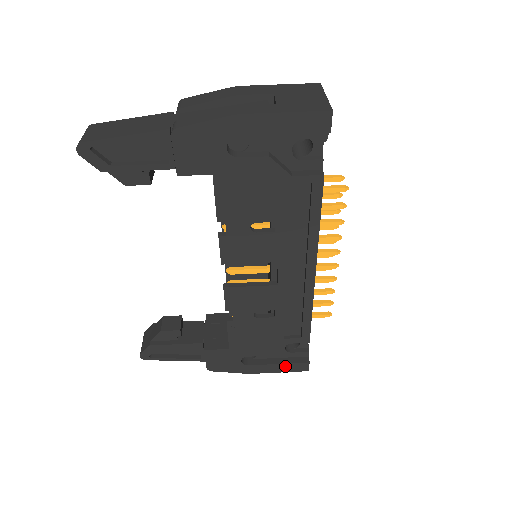
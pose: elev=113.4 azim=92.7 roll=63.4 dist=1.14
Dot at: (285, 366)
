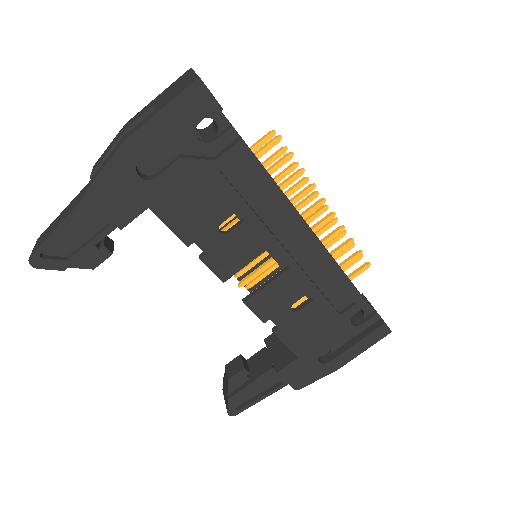
Dot at: (365, 341)
